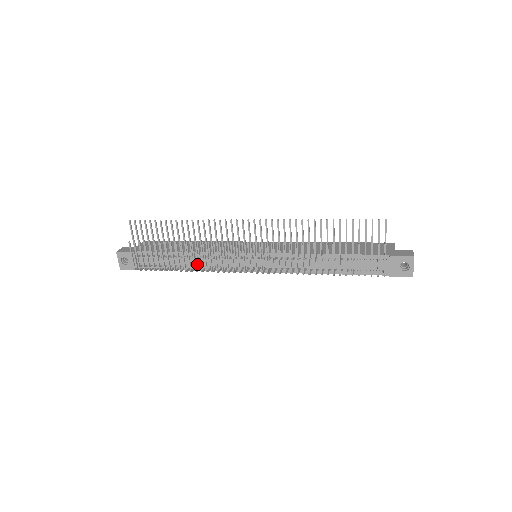
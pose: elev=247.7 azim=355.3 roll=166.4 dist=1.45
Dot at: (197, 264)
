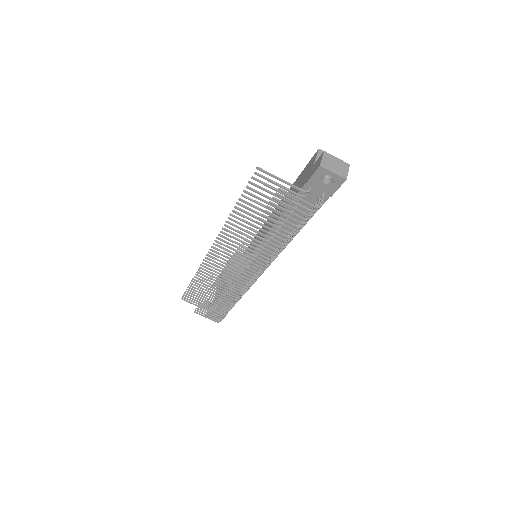
Dot at: occluded
